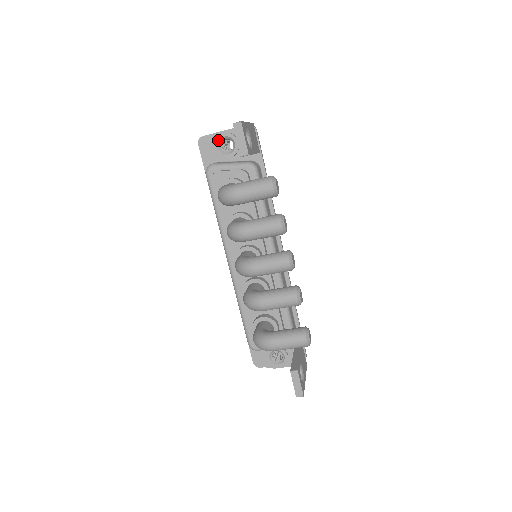
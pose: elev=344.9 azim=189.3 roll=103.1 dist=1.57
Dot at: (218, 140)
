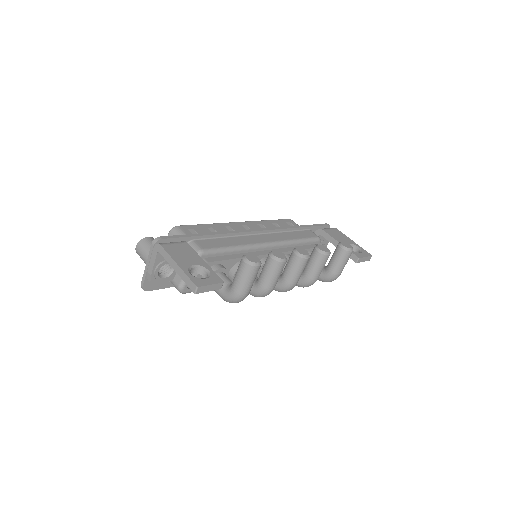
Dot at: (158, 278)
